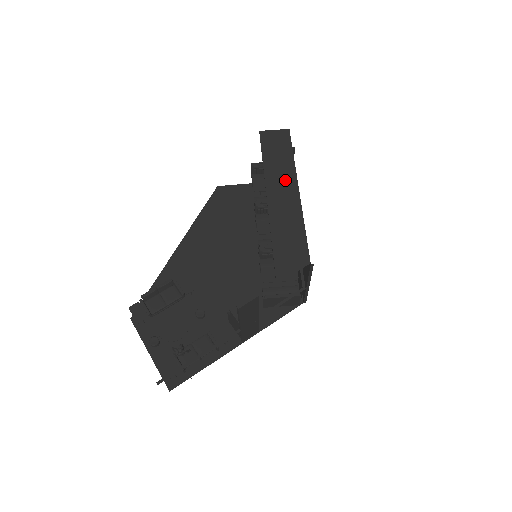
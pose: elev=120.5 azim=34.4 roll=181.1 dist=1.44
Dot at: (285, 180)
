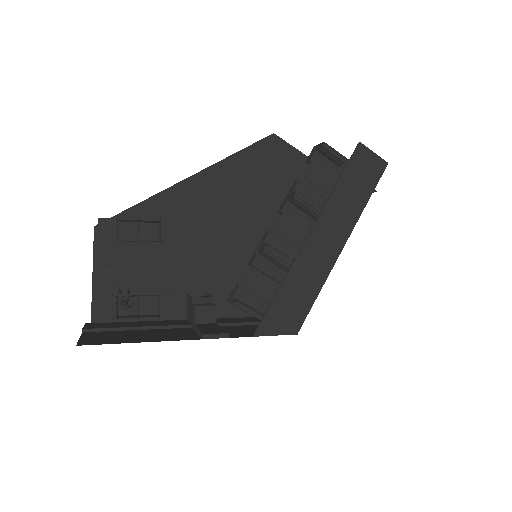
Dot at: (340, 225)
